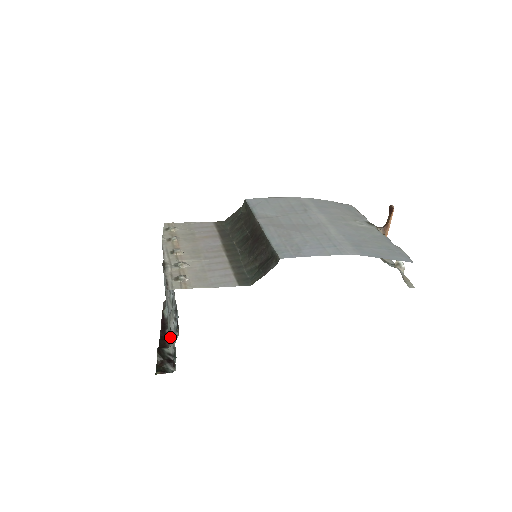
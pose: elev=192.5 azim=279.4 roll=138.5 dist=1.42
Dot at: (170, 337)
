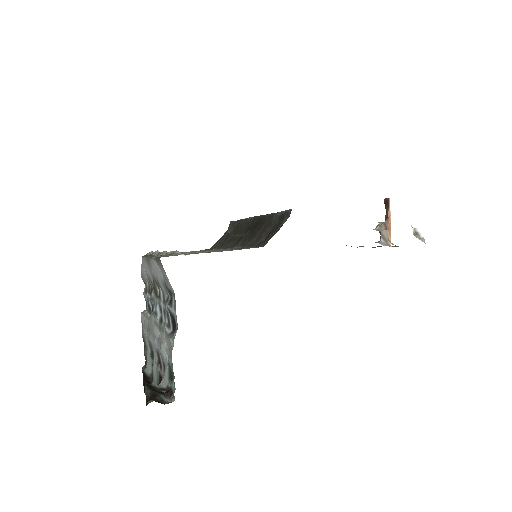
Dot at: (158, 382)
